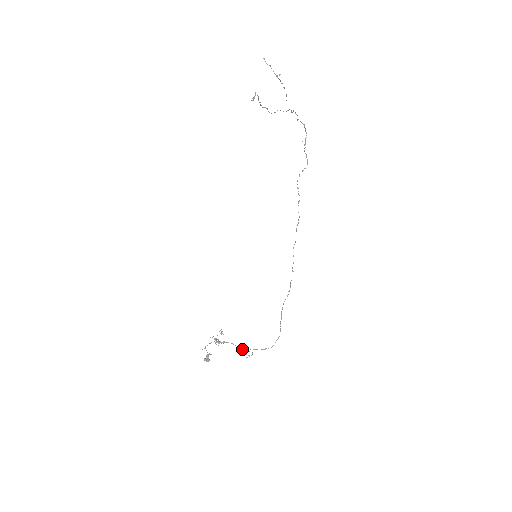
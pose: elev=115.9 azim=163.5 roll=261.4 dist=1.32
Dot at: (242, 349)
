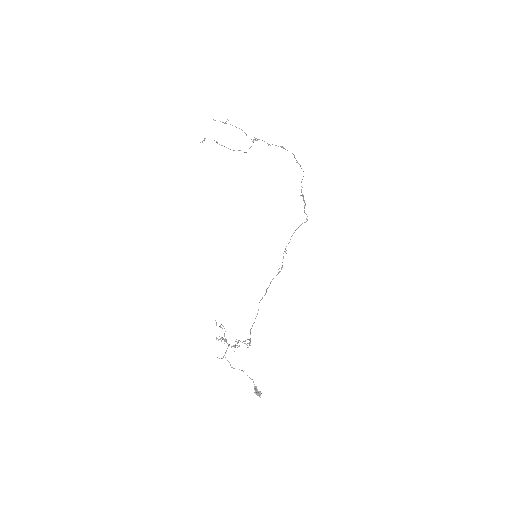
Dot at: occluded
